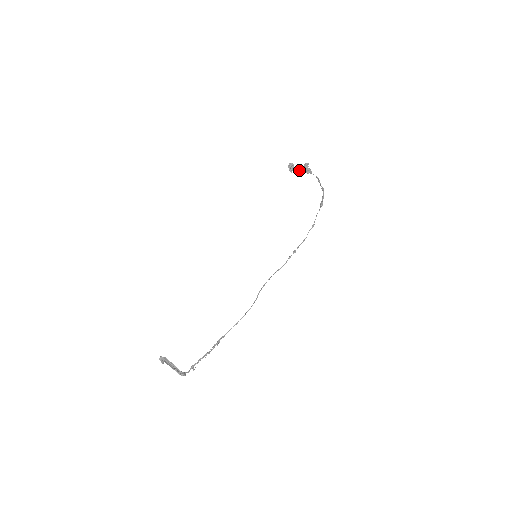
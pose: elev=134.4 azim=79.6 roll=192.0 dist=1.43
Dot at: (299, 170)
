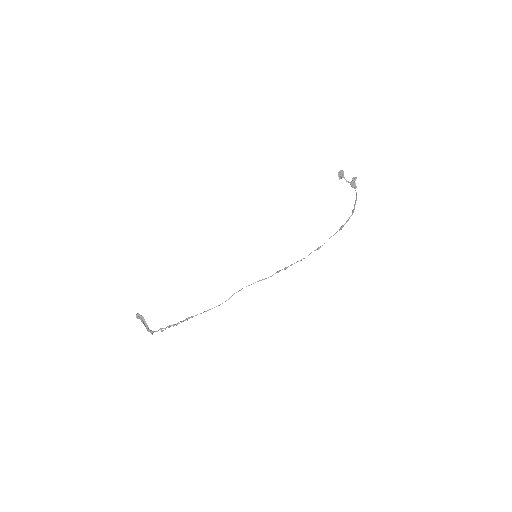
Dot at: occluded
